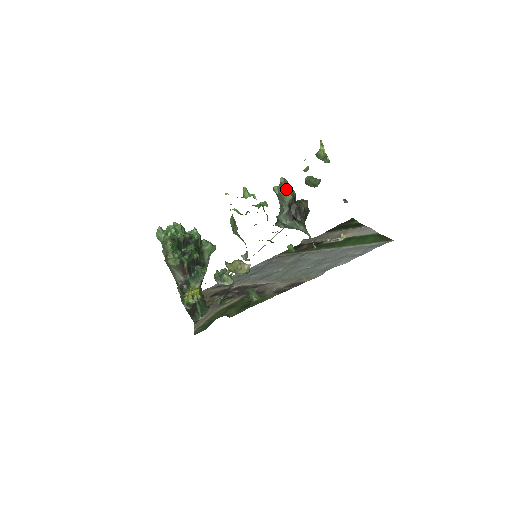
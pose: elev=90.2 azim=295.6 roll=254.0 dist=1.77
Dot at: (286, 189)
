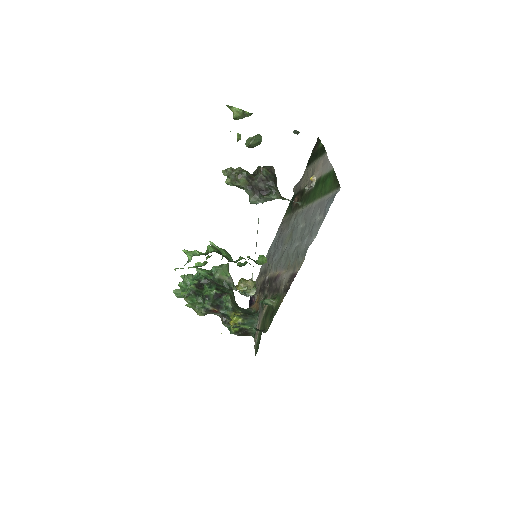
Dot at: (235, 177)
